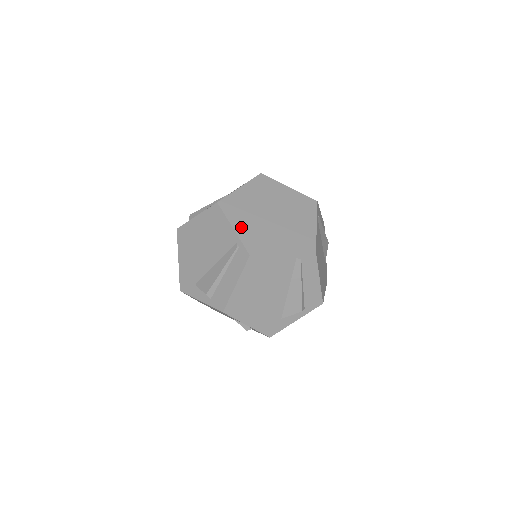
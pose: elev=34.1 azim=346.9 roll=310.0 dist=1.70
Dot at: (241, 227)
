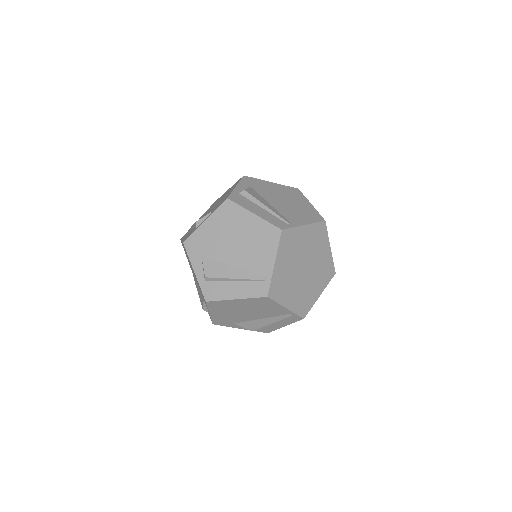
Dot at: (291, 302)
